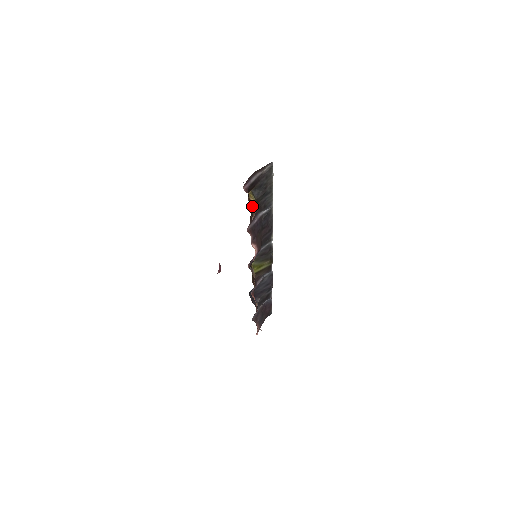
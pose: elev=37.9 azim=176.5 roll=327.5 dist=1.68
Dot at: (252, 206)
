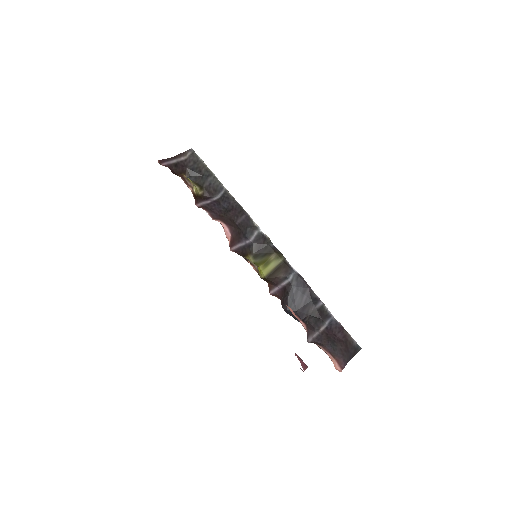
Dot at: (180, 176)
